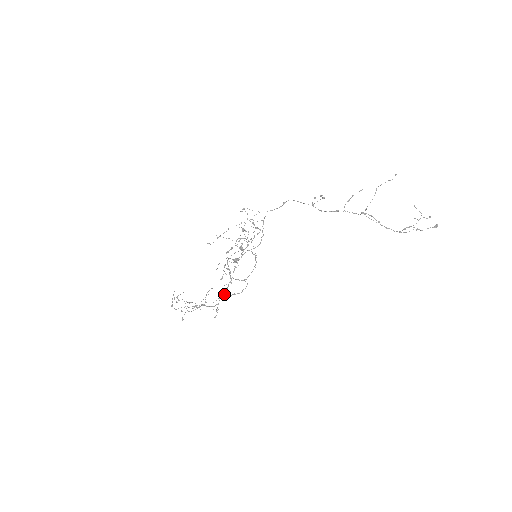
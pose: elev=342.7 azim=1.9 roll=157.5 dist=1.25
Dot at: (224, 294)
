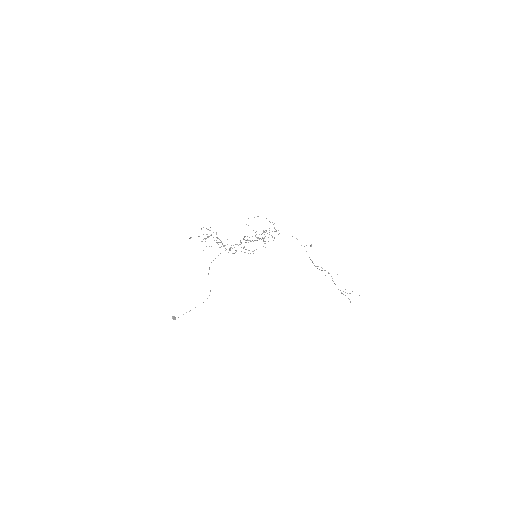
Dot at: occluded
